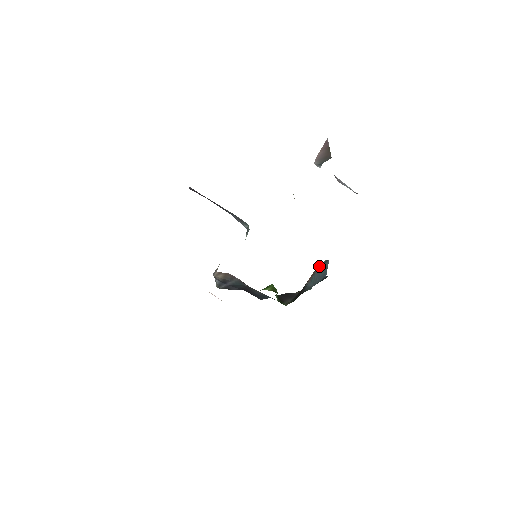
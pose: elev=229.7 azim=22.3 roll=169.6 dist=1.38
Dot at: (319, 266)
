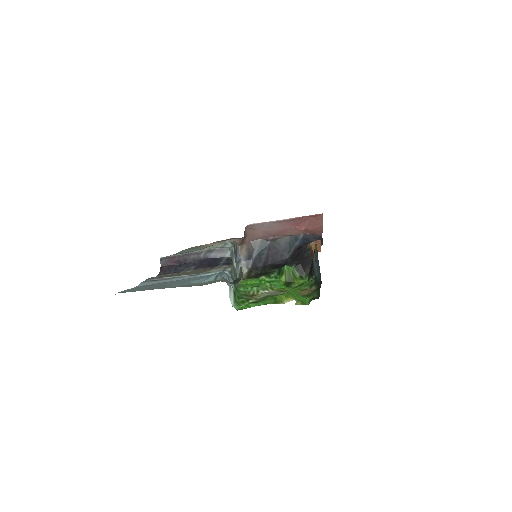
Dot at: (315, 248)
